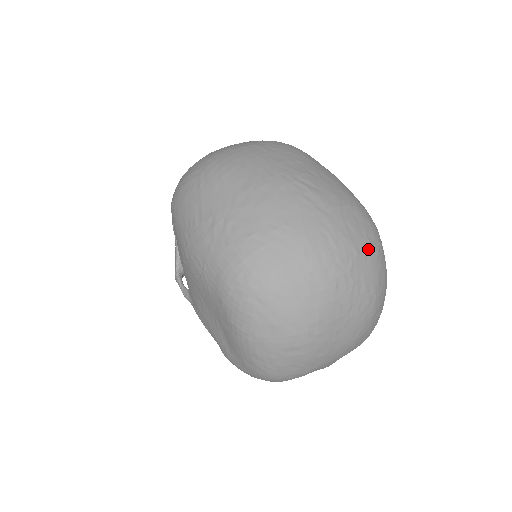
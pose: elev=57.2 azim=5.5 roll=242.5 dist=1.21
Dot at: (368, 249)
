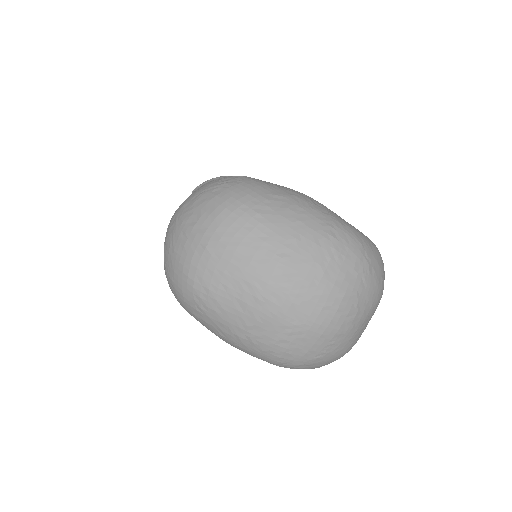
Dot at: (362, 280)
